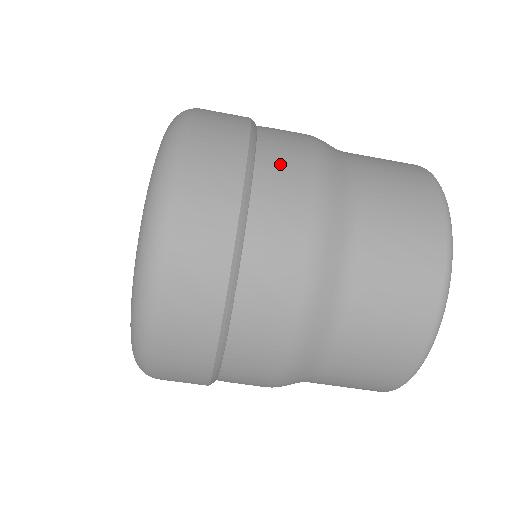
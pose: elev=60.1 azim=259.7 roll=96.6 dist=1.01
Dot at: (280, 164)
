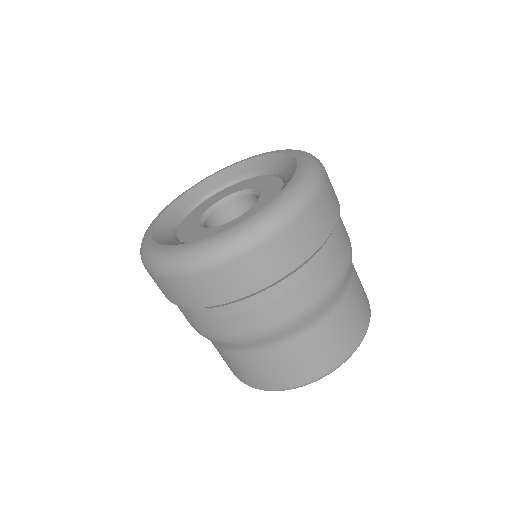
Dot at: (343, 226)
